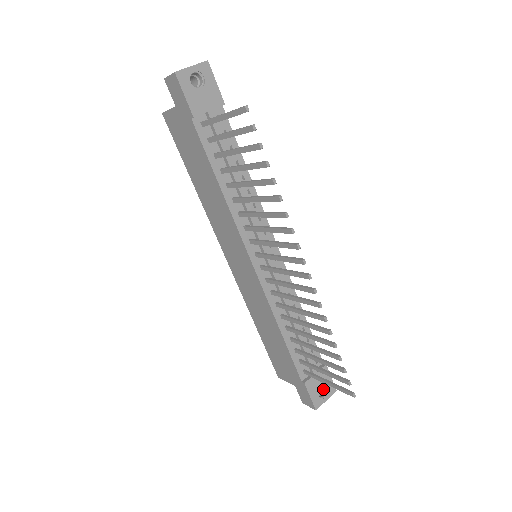
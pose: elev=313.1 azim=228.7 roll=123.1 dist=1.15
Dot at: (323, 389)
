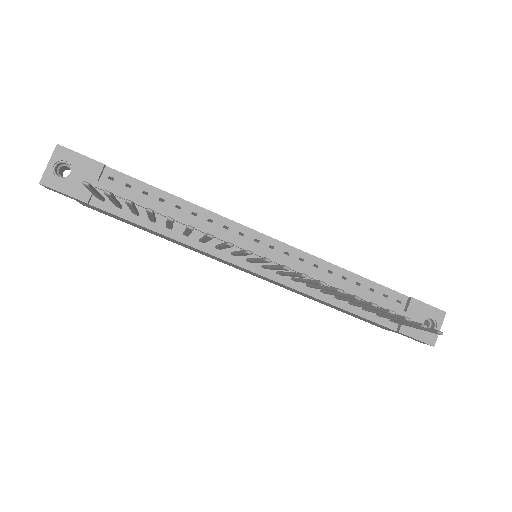
Dot at: (429, 320)
